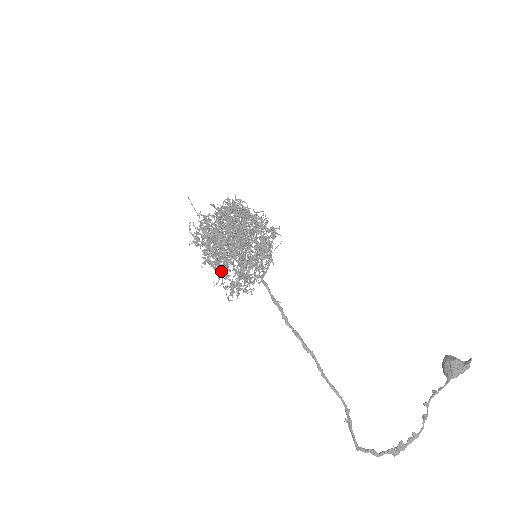
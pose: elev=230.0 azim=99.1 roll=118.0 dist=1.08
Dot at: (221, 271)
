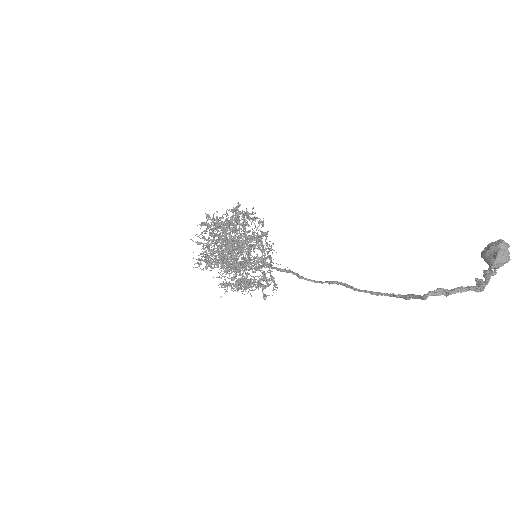
Dot at: (221, 240)
